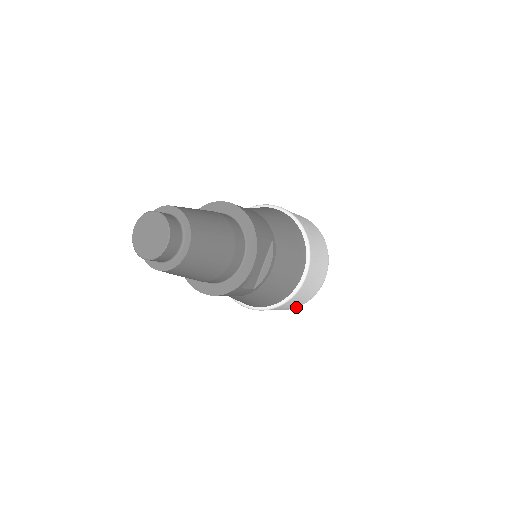
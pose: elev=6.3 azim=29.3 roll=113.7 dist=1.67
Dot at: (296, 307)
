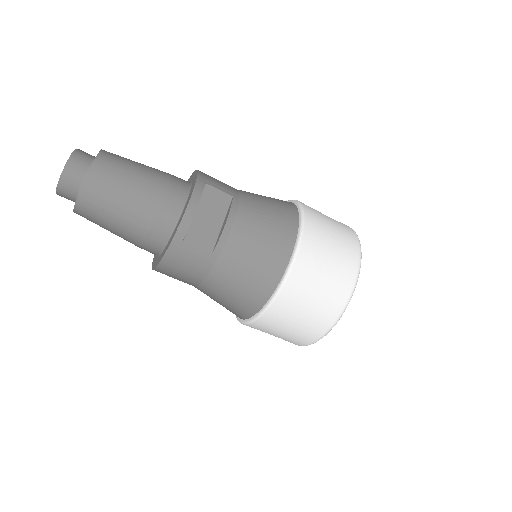
Dot at: (328, 328)
